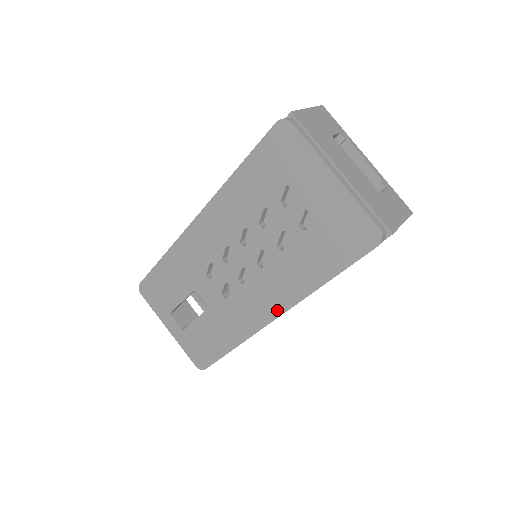
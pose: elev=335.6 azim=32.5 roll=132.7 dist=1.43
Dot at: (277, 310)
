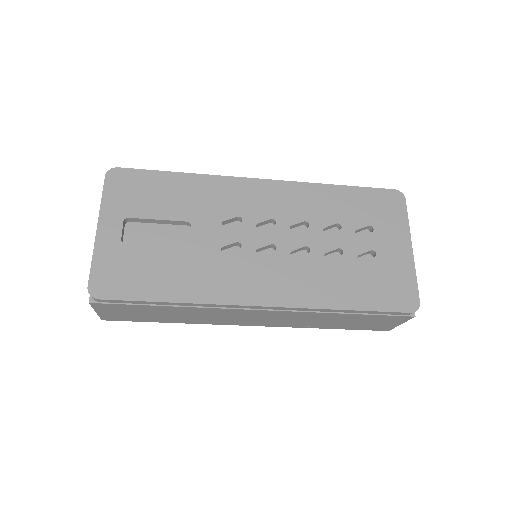
Dot at: (274, 300)
